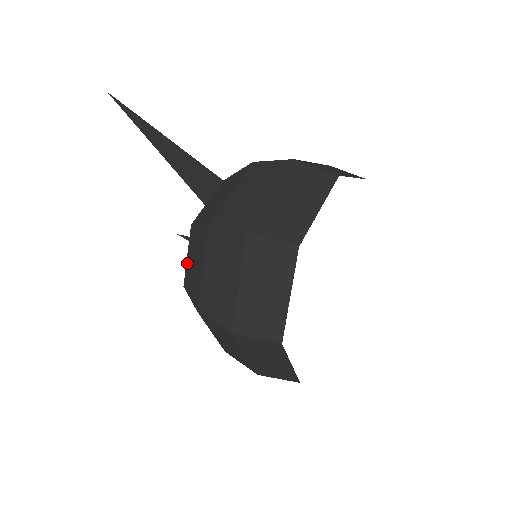
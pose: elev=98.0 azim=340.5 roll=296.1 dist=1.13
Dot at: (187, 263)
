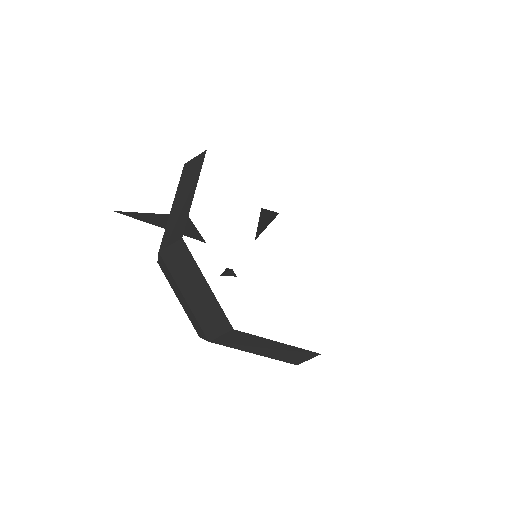
Dot at: occluded
